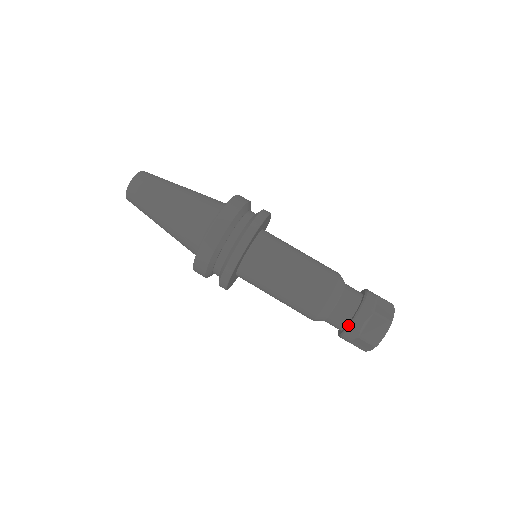
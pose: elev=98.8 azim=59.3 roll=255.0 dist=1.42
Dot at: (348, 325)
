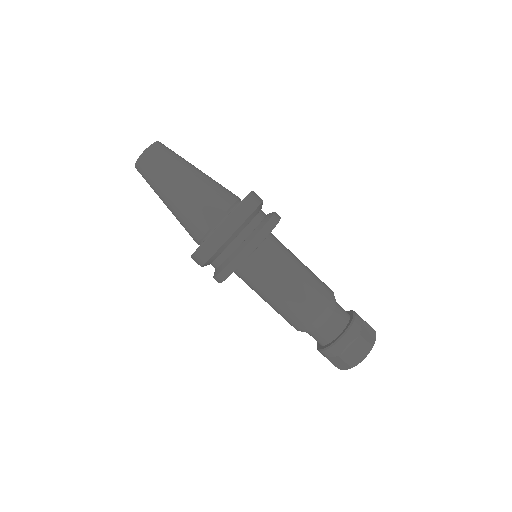
Dot at: (318, 348)
